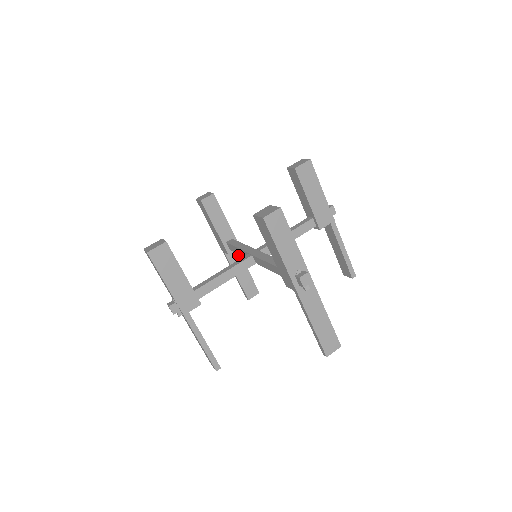
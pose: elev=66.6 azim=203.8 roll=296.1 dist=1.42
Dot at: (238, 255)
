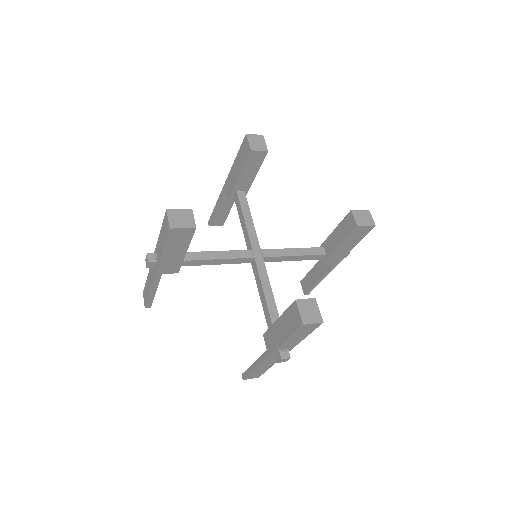
Dot at: occluded
